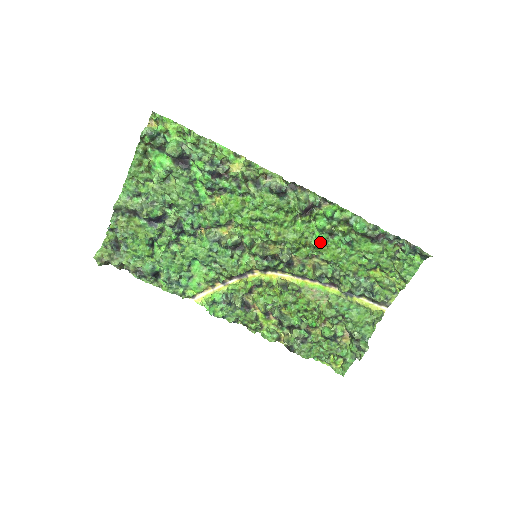
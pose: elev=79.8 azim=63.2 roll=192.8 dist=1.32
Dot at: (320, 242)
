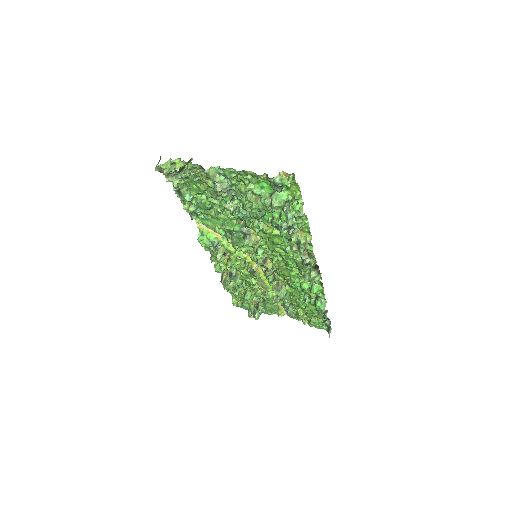
Dot at: (294, 287)
